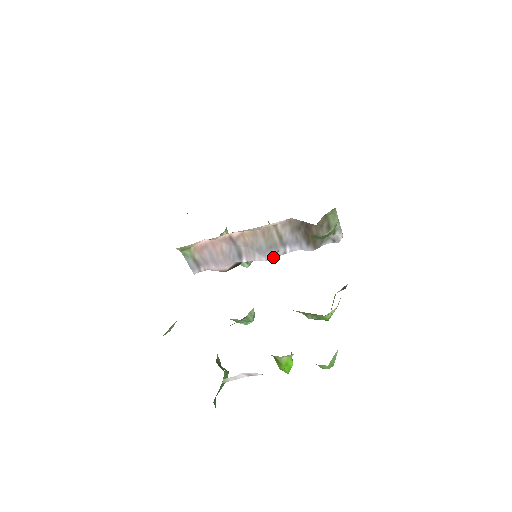
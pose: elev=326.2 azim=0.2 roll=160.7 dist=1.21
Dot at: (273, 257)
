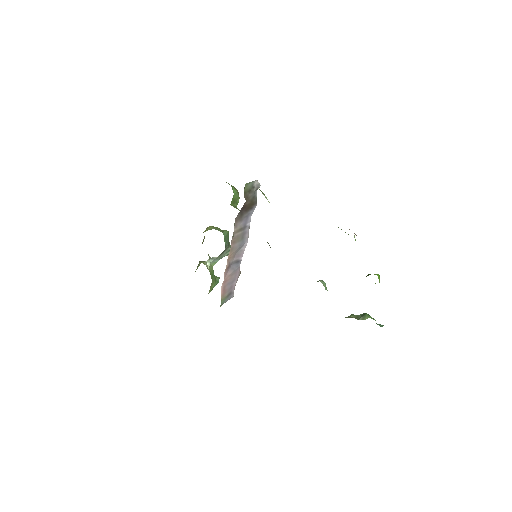
Dot at: (248, 236)
